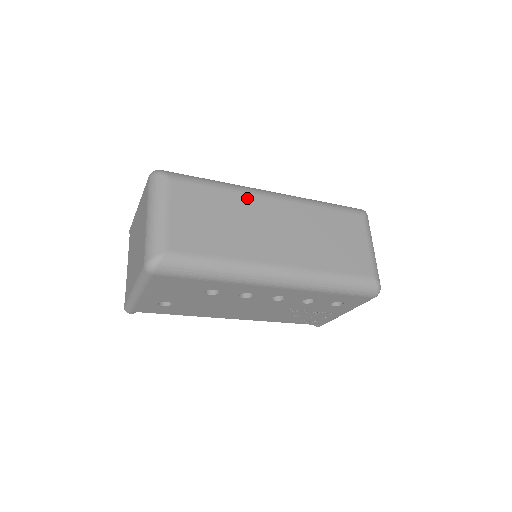
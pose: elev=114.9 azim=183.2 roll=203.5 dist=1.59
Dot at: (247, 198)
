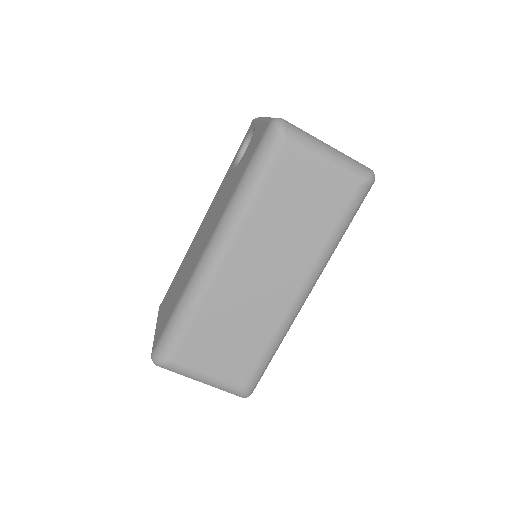
Dot at: (215, 292)
